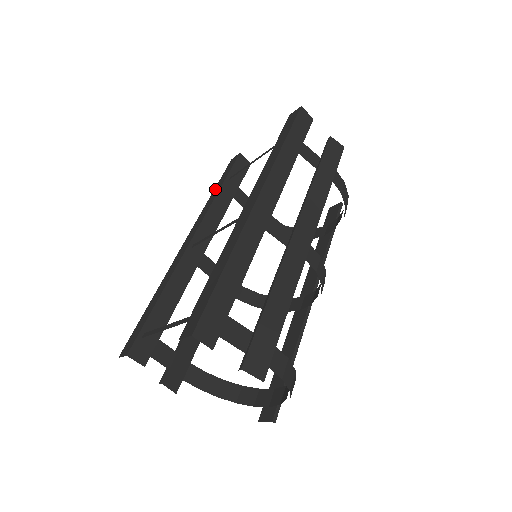
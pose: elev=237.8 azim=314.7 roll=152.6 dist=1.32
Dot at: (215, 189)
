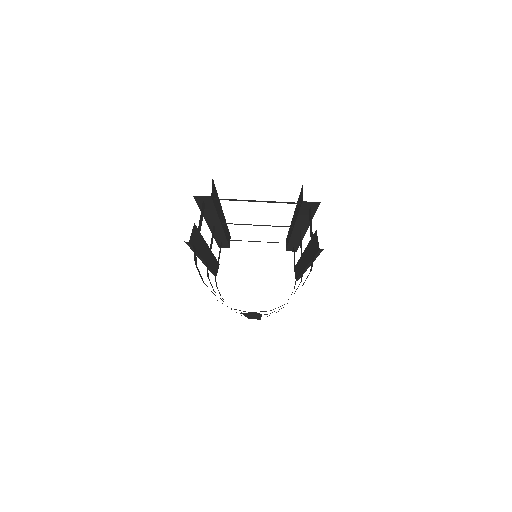
Dot at: occluded
